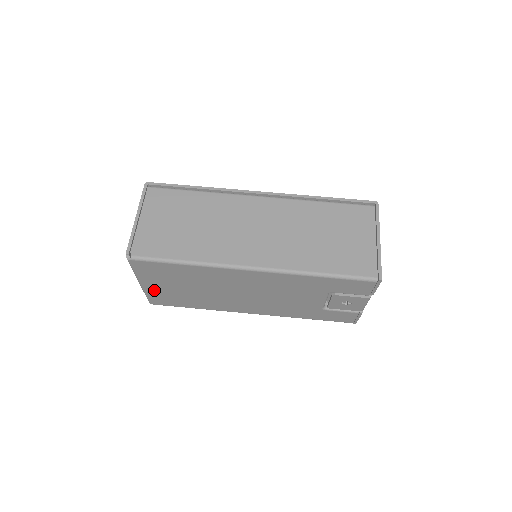
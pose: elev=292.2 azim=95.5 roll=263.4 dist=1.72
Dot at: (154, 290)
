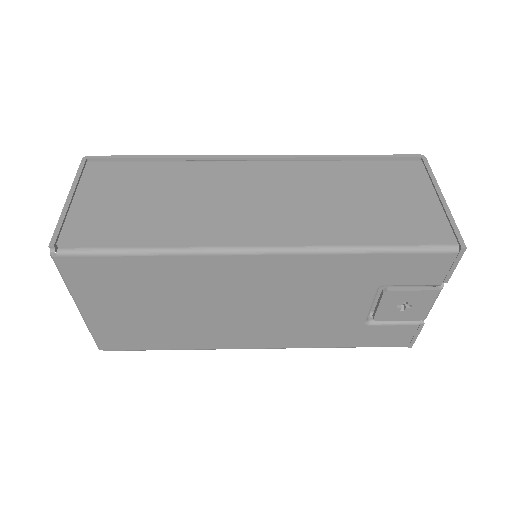
Dot at: (103, 320)
